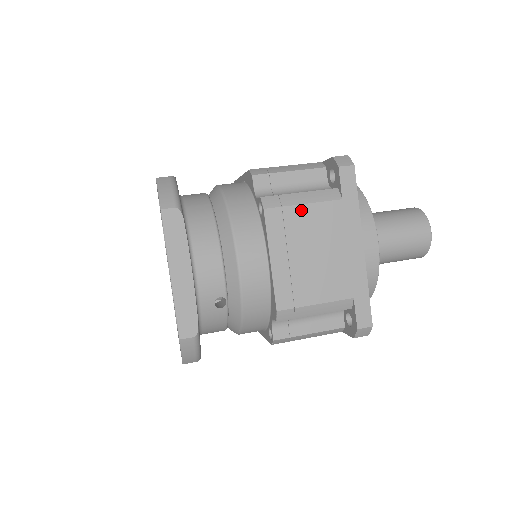
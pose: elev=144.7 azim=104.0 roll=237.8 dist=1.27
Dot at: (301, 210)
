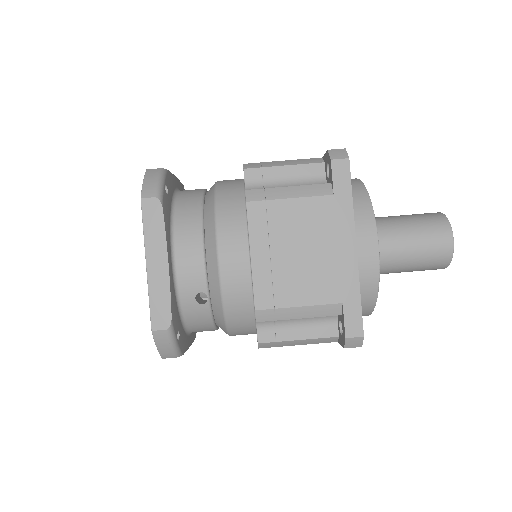
Dot at: (287, 204)
